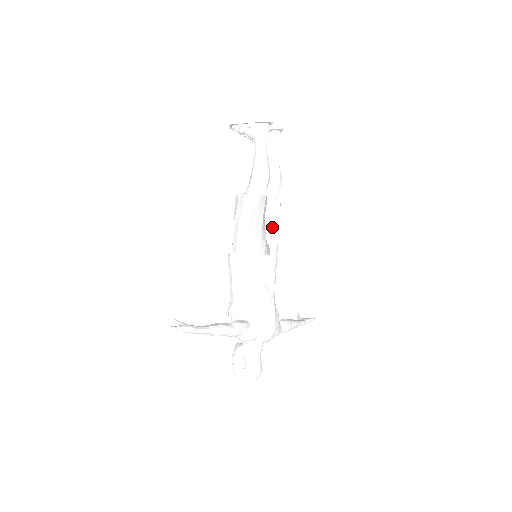
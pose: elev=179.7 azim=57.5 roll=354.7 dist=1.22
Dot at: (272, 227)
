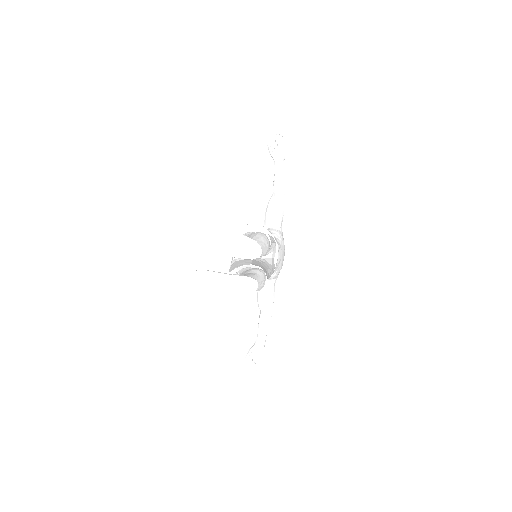
Dot at: occluded
